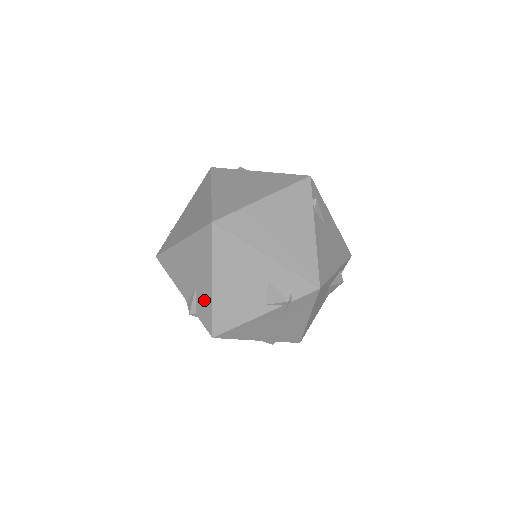
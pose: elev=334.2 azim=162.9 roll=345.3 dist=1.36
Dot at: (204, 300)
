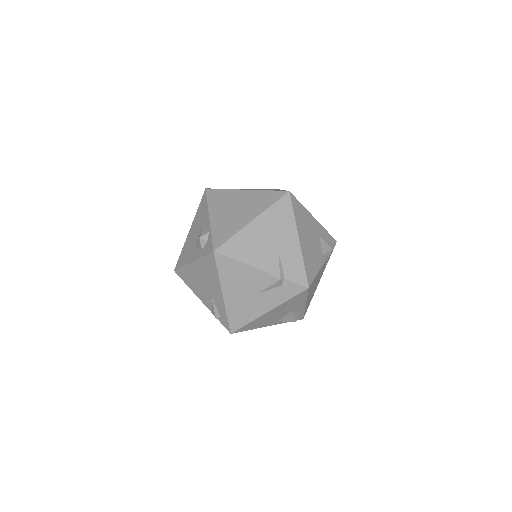
Dot at: (292, 259)
